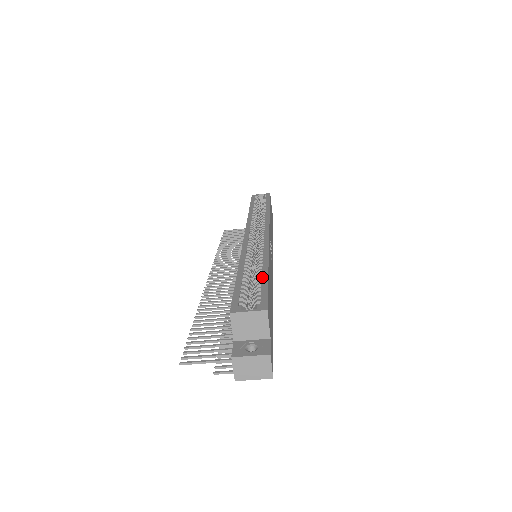
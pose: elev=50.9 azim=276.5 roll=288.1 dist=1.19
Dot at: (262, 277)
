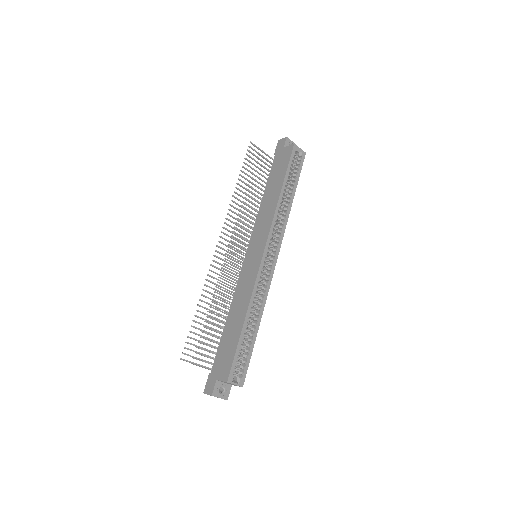
Dot at: (252, 343)
